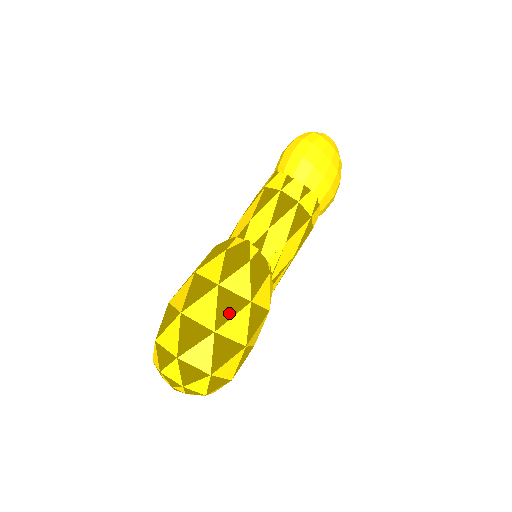
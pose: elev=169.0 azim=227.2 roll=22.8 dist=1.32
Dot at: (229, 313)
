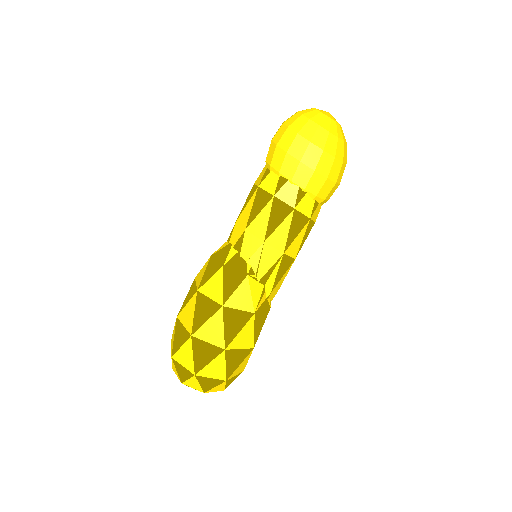
Dot at: (204, 318)
